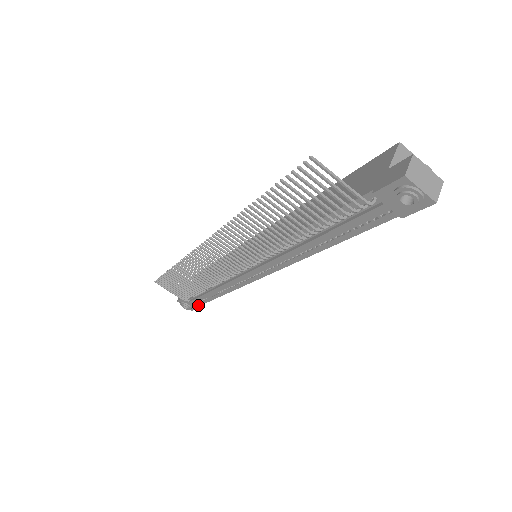
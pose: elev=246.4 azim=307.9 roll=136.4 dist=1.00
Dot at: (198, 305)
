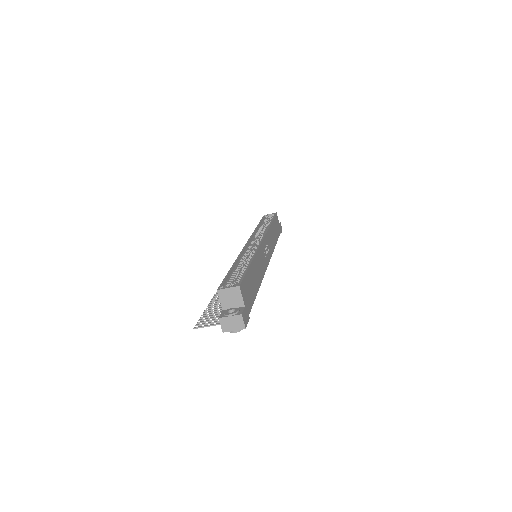
Dot at: (280, 233)
